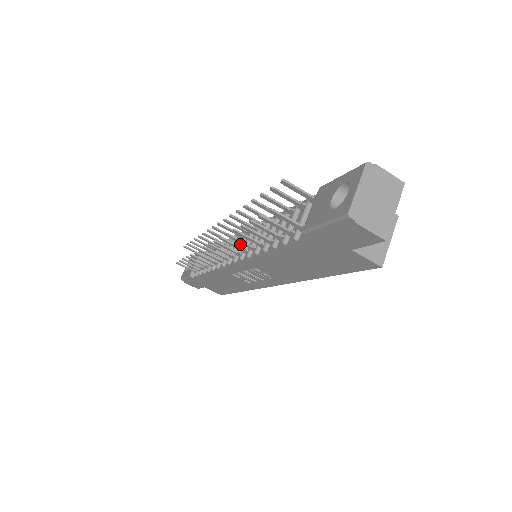
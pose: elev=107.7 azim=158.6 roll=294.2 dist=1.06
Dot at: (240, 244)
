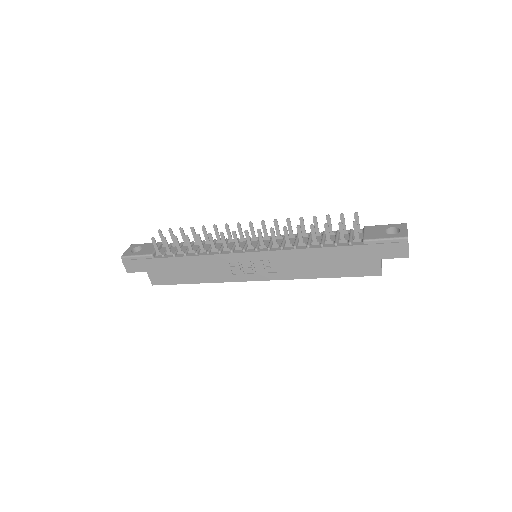
Dot at: (259, 242)
